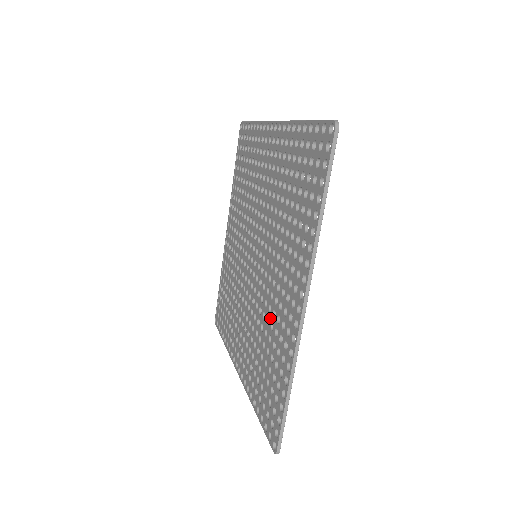
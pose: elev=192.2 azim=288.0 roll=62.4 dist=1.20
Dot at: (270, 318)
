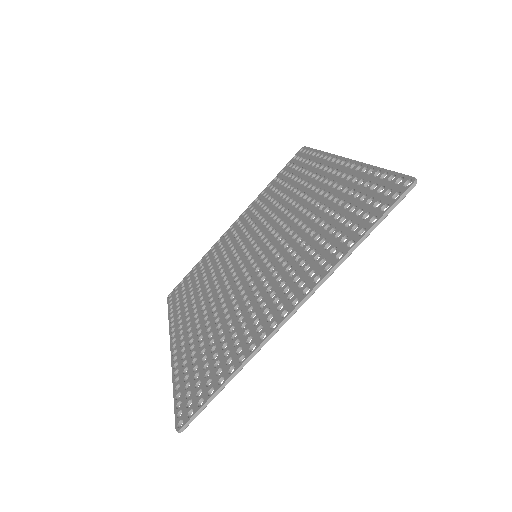
Dot at: (315, 211)
